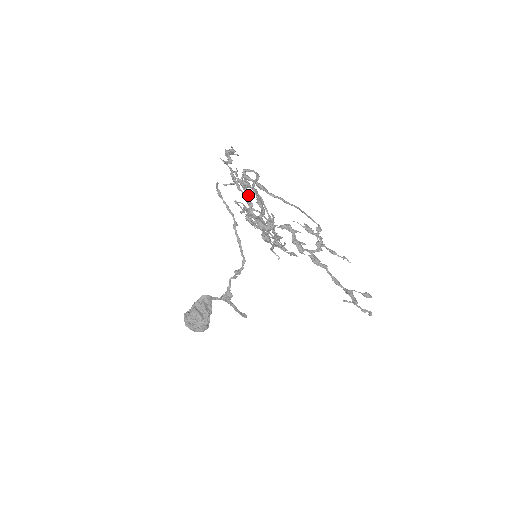
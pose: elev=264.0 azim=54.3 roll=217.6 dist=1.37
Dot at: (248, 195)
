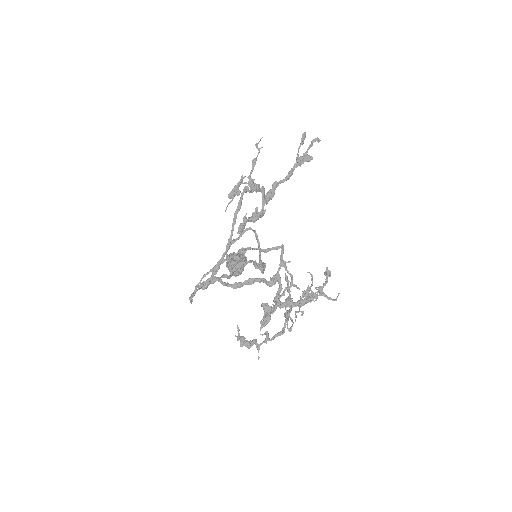
Dot at: (269, 311)
